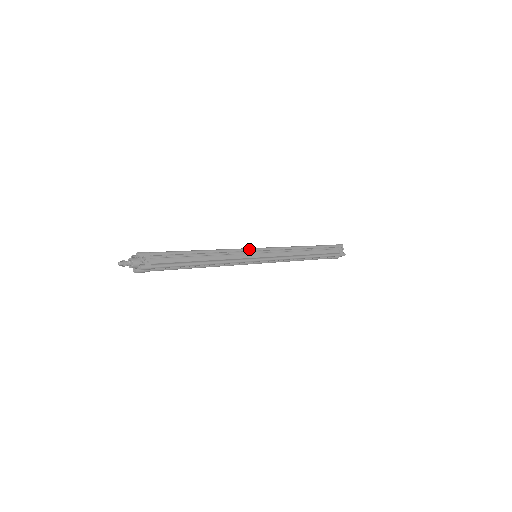
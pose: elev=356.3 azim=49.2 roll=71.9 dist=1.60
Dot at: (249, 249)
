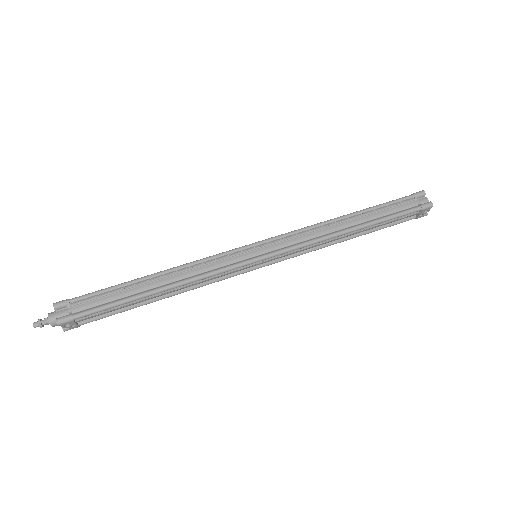
Dot at: (241, 266)
